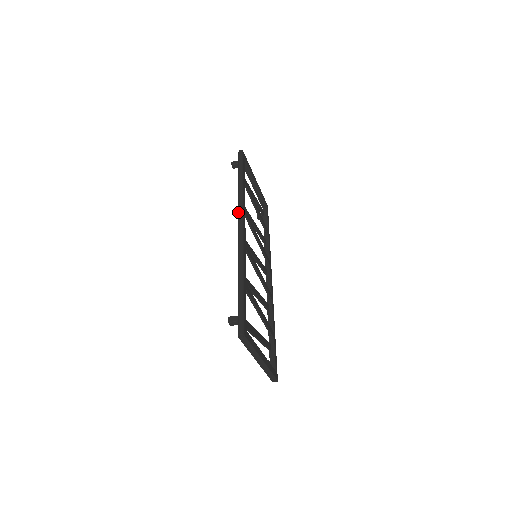
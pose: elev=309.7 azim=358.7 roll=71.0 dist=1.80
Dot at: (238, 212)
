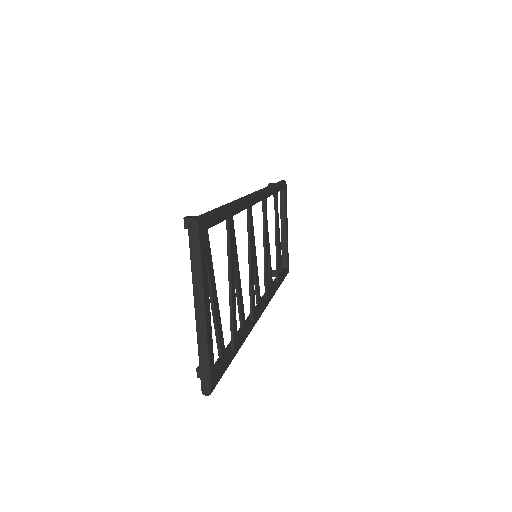
Dot at: occluded
